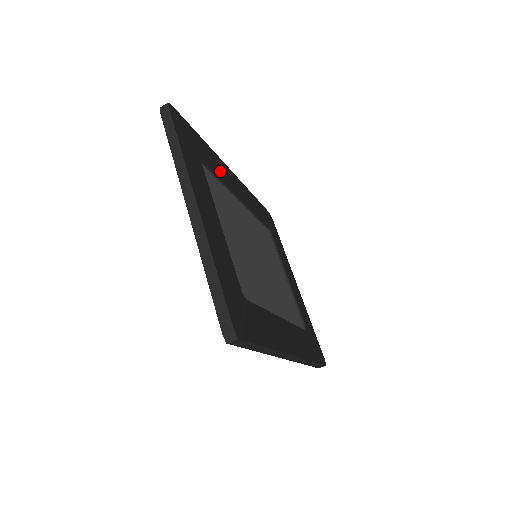
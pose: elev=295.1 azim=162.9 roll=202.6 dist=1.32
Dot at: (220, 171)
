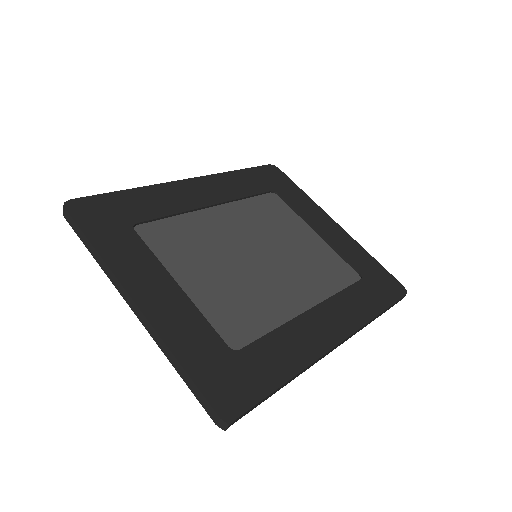
Dot at: (169, 203)
